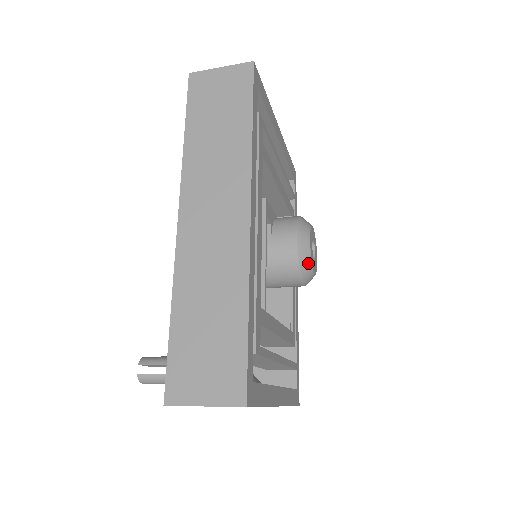
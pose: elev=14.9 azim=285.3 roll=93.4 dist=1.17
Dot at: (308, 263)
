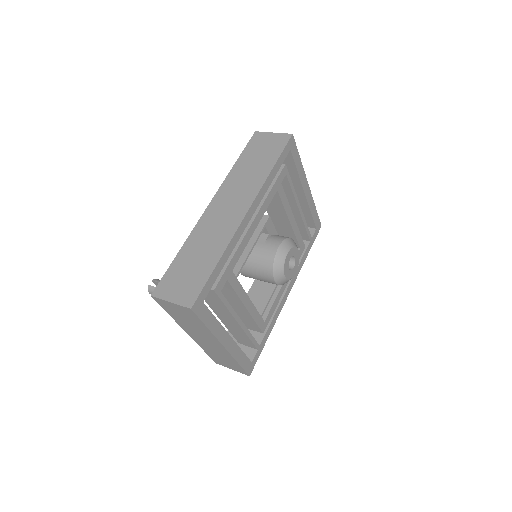
Dot at: (281, 266)
